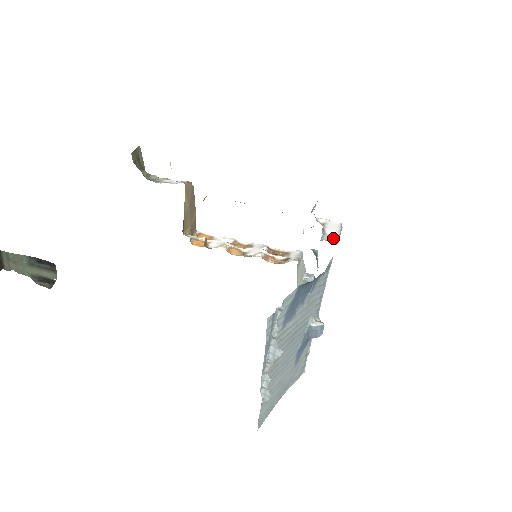
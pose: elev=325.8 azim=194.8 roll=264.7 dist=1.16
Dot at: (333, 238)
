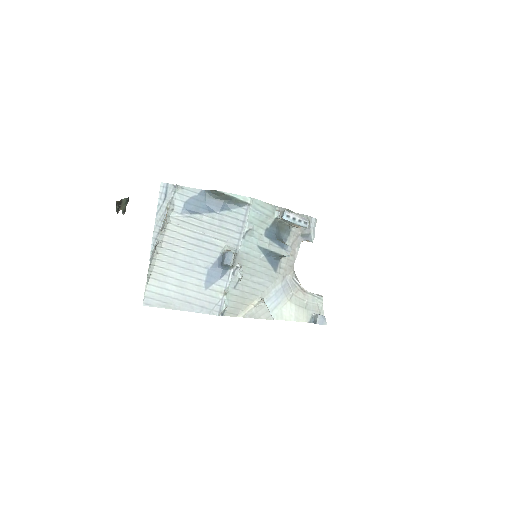
Dot at: (282, 213)
